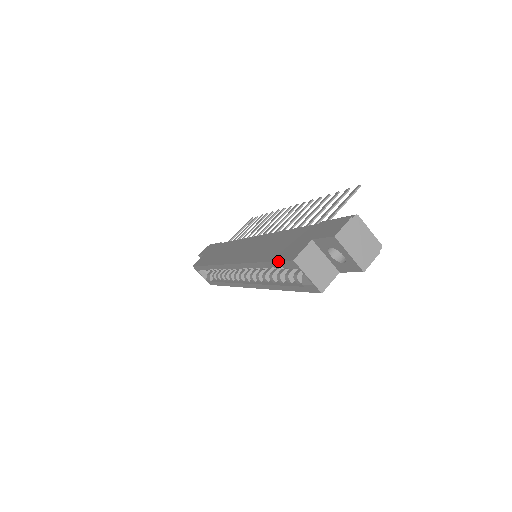
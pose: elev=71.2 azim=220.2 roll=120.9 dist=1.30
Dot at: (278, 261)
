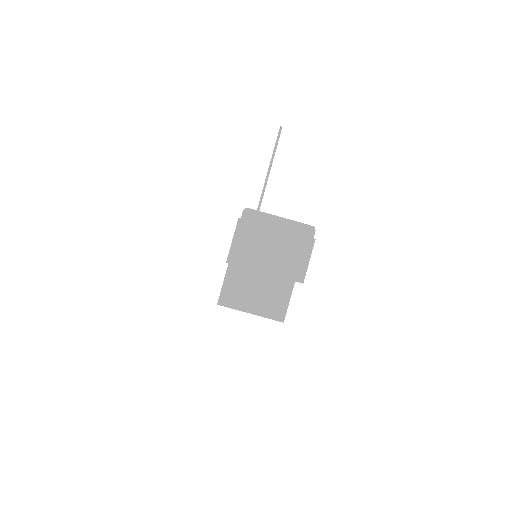
Dot at: occluded
